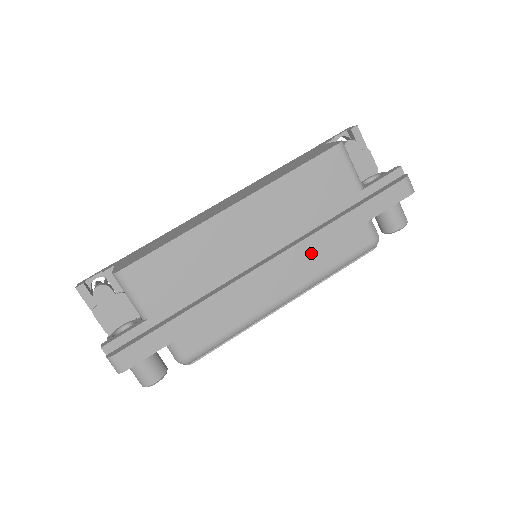
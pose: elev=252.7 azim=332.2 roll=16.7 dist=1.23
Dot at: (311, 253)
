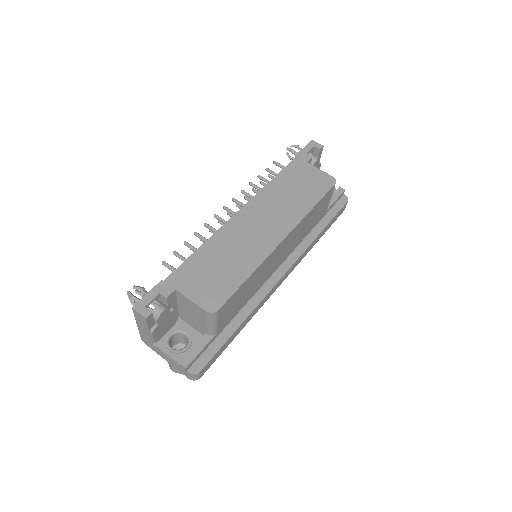
Dot at: occluded
